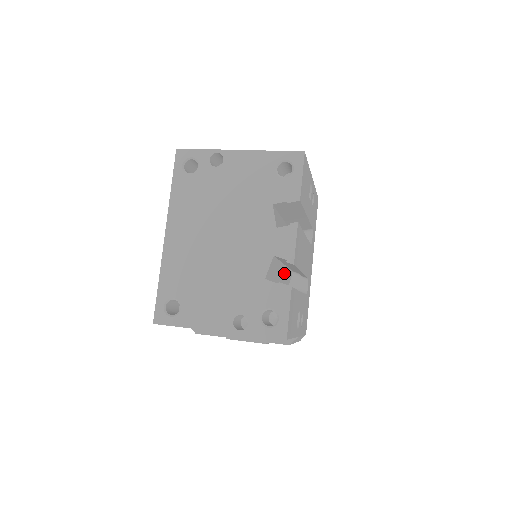
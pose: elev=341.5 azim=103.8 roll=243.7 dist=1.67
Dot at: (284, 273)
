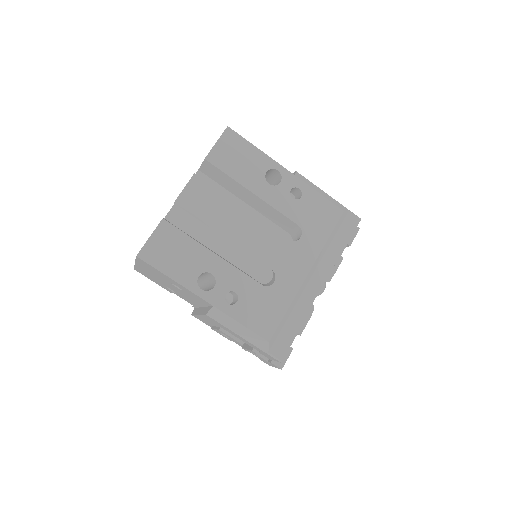
Dot at: (234, 251)
